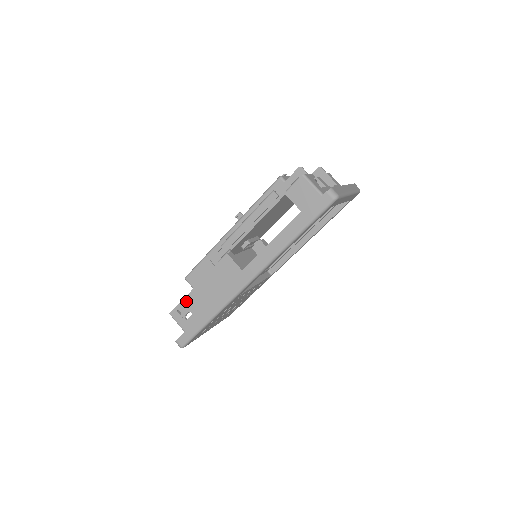
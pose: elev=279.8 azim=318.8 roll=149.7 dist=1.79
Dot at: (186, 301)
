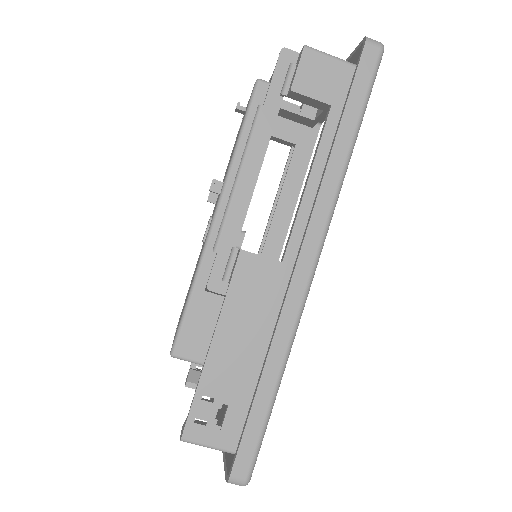
Dot at: (204, 390)
